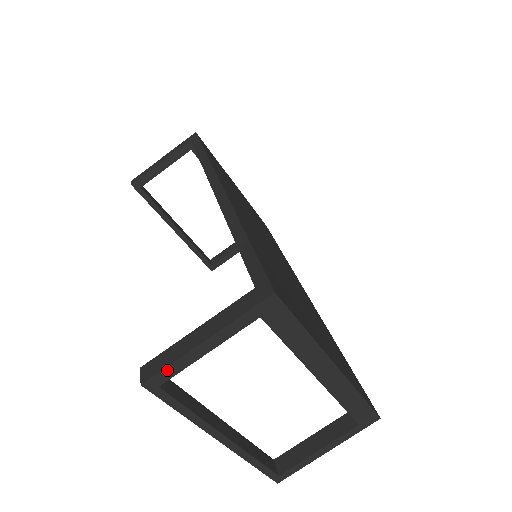
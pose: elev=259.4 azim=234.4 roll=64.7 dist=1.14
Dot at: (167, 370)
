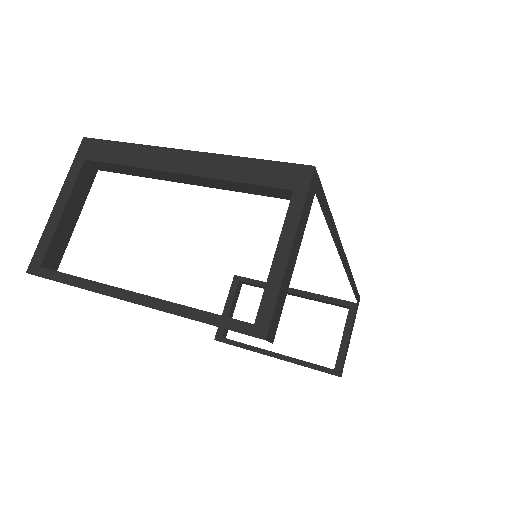
Dot at: (40, 247)
